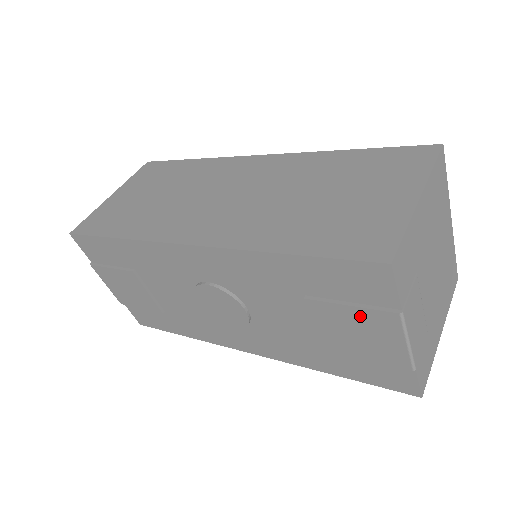
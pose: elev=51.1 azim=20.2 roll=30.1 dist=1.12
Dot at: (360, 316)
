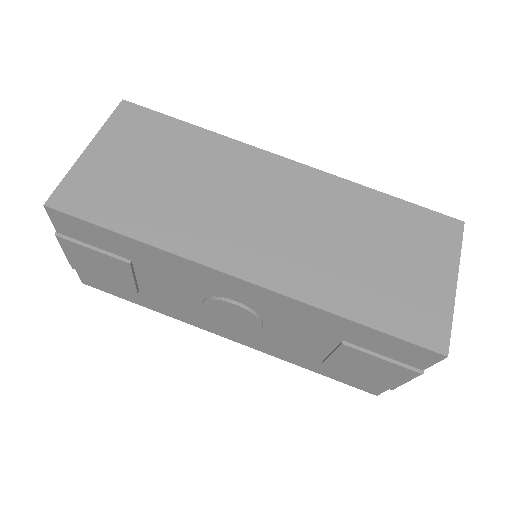
Dot at: (384, 364)
